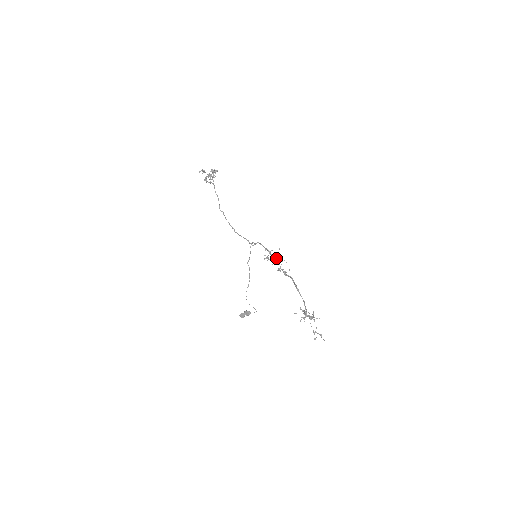
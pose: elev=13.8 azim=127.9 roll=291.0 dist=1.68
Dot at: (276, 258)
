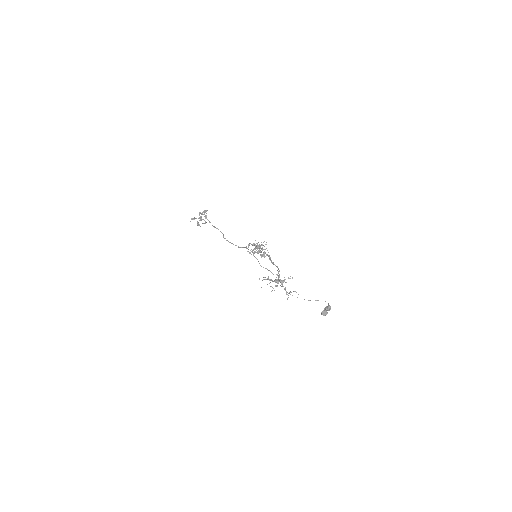
Dot at: (259, 247)
